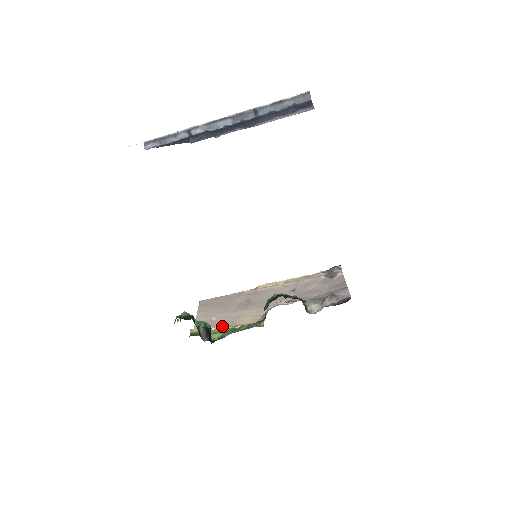
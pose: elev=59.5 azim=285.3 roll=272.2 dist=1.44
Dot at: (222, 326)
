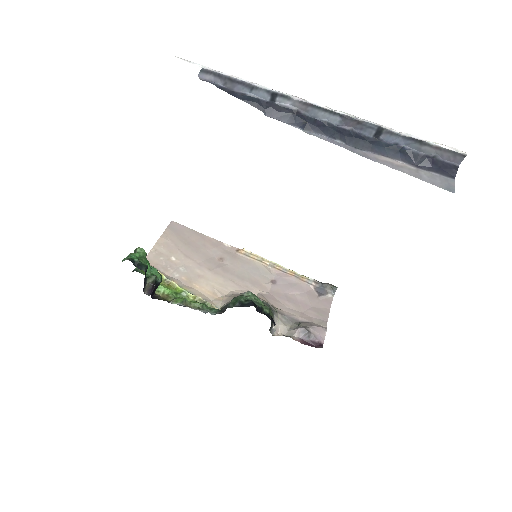
Dot at: (176, 277)
